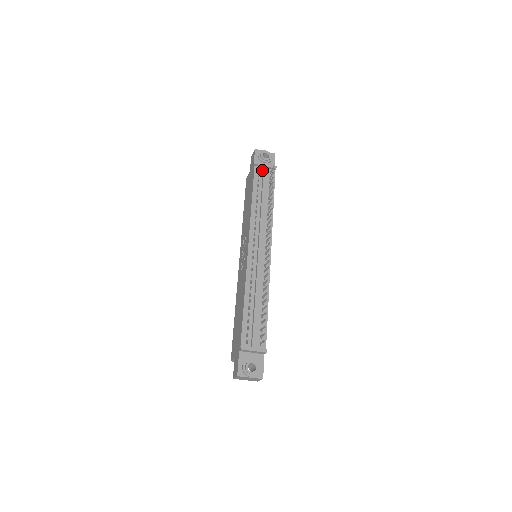
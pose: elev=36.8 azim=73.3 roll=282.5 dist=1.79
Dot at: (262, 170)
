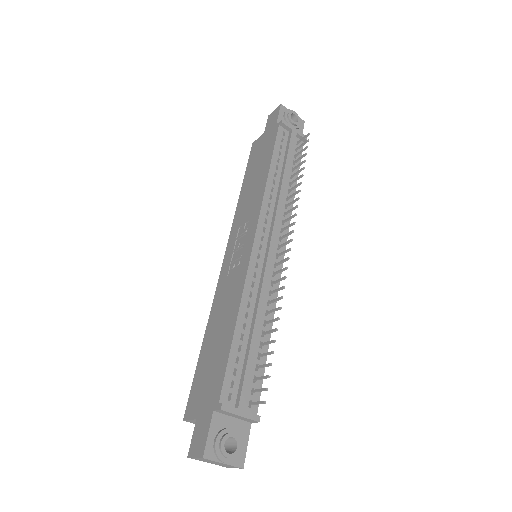
Dot at: (288, 135)
